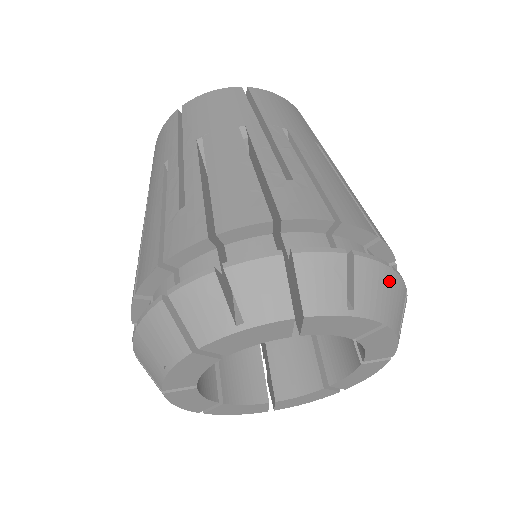
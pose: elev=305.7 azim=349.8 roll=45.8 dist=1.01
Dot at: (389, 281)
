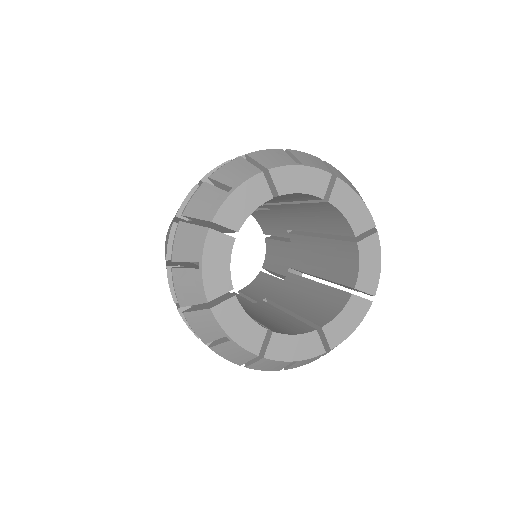
Dot at: occluded
